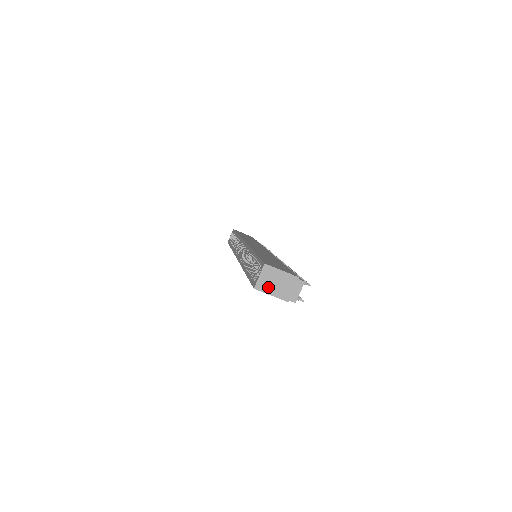
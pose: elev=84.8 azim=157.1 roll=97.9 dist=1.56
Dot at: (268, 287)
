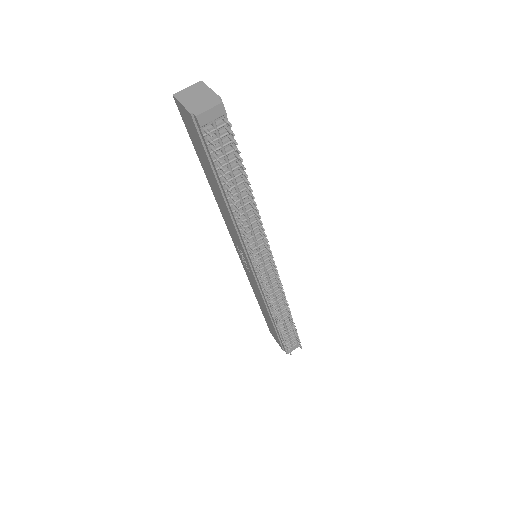
Dot at: (185, 97)
